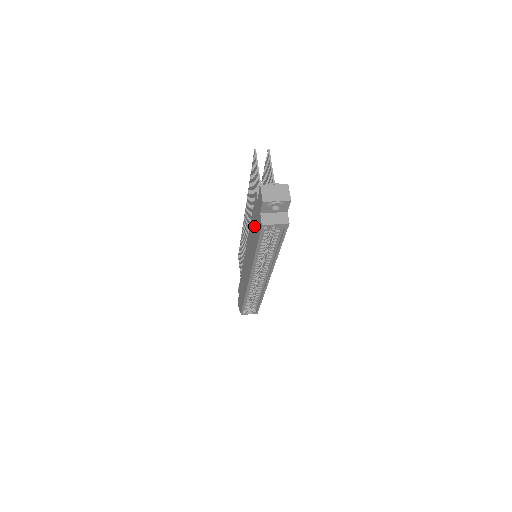
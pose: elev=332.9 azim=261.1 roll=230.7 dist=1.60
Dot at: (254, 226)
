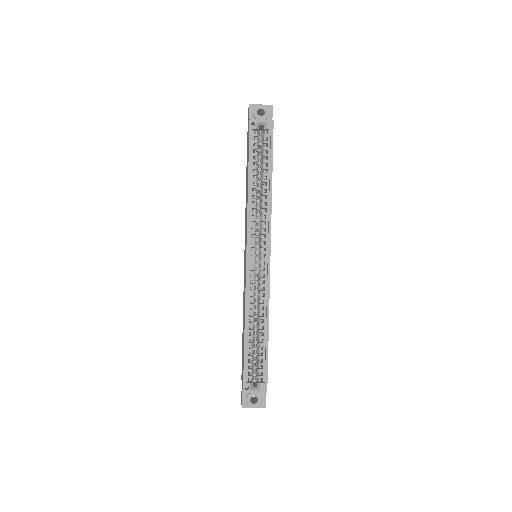
Dot at: (247, 164)
